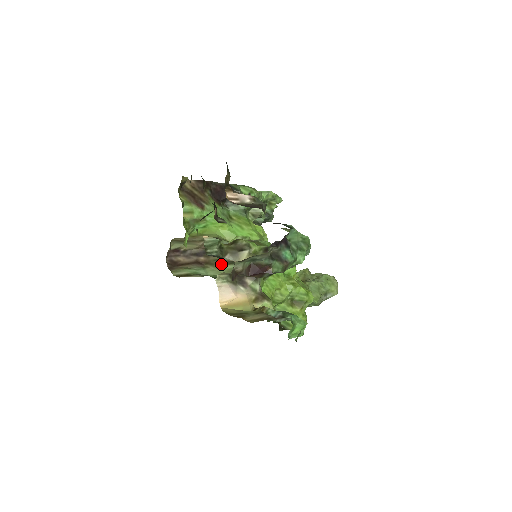
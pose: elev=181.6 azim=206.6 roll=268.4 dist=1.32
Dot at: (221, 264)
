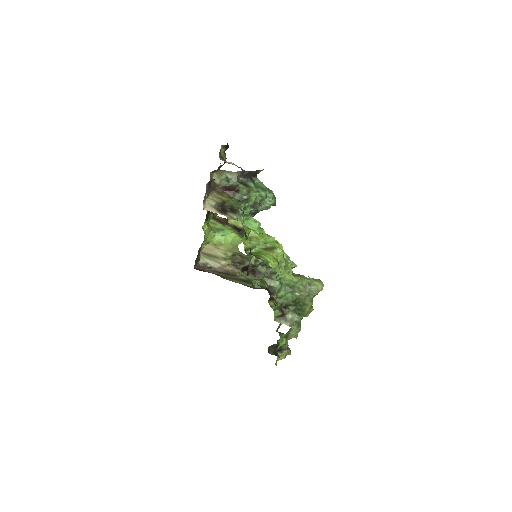
Dot at: (236, 280)
